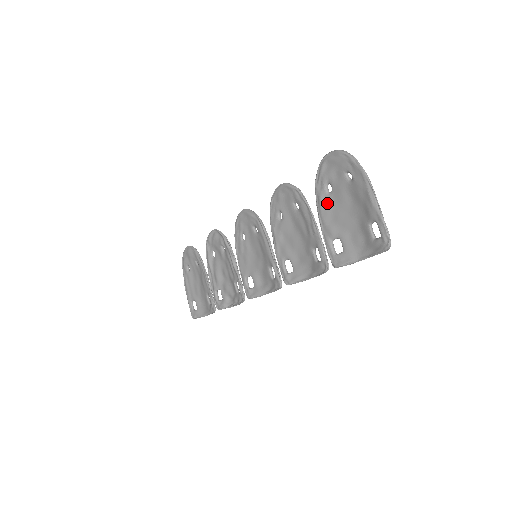
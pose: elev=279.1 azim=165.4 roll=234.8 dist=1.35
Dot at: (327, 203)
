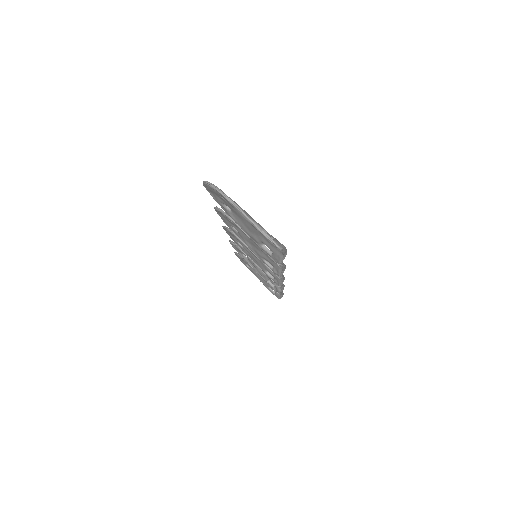
Dot at: (236, 219)
